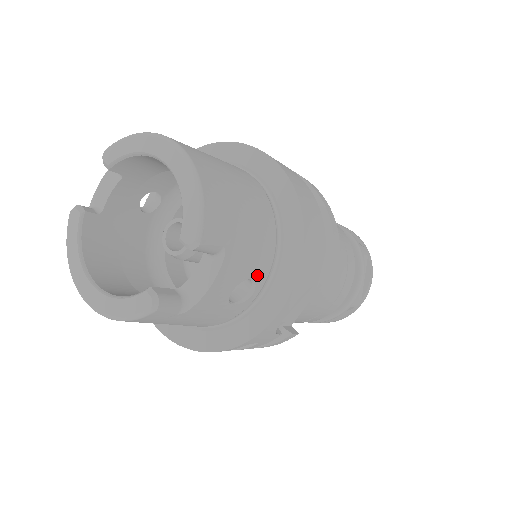
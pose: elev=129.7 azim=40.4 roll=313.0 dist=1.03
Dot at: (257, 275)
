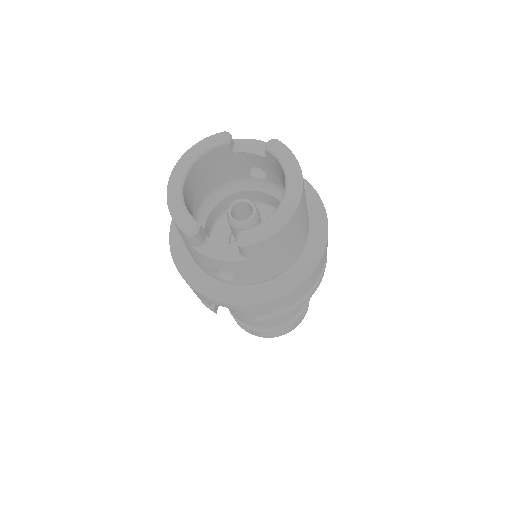
Dot at: (241, 279)
